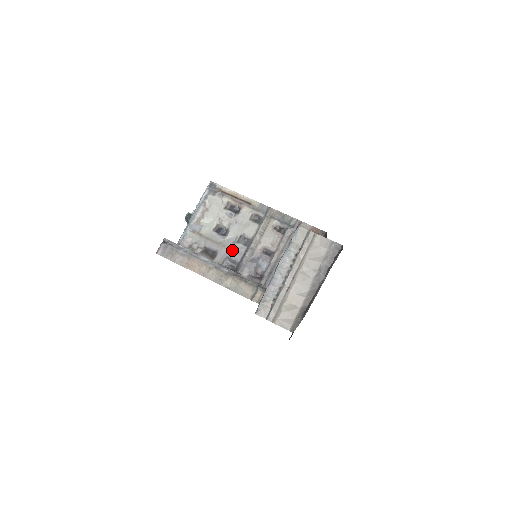
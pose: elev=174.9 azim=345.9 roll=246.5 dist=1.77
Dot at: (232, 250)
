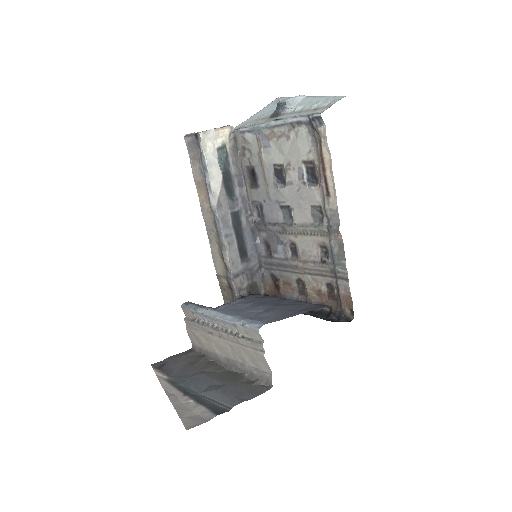
Dot at: (270, 205)
